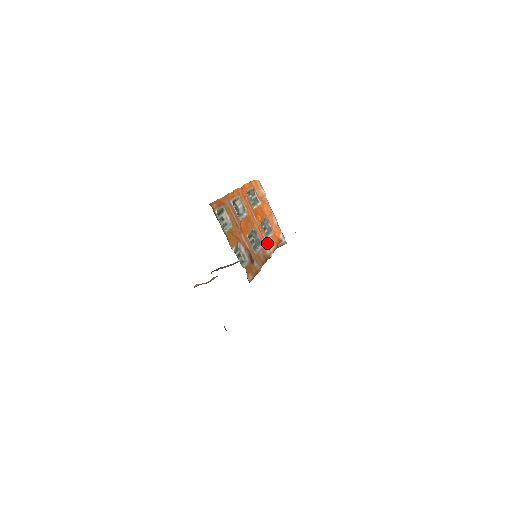
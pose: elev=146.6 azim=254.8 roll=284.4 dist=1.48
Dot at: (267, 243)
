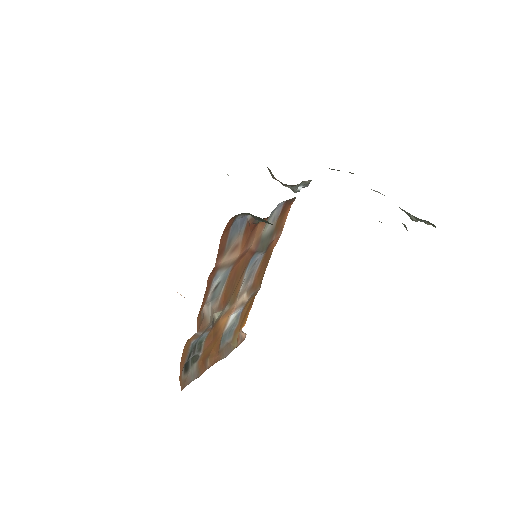
Dot at: occluded
